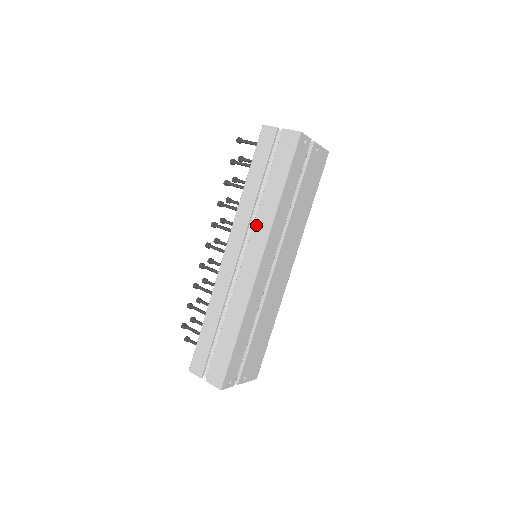
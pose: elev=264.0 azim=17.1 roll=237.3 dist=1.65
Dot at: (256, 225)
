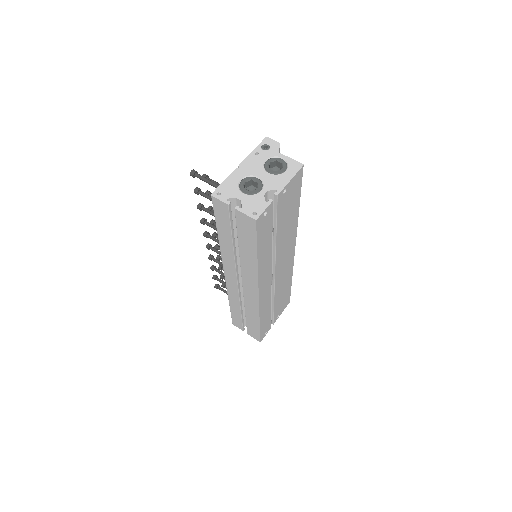
Dot at: (243, 271)
